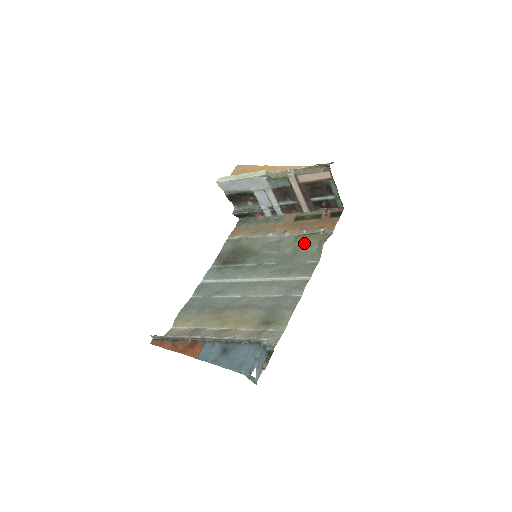
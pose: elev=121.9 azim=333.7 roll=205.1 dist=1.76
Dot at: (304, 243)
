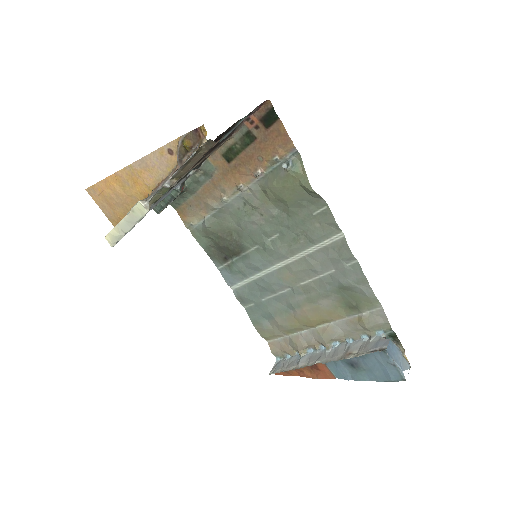
Dot at: (283, 196)
